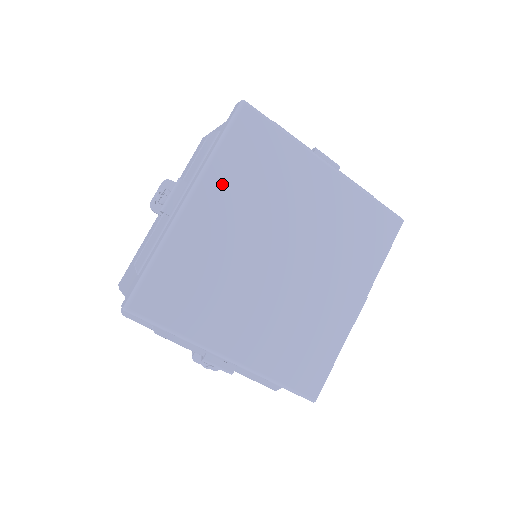
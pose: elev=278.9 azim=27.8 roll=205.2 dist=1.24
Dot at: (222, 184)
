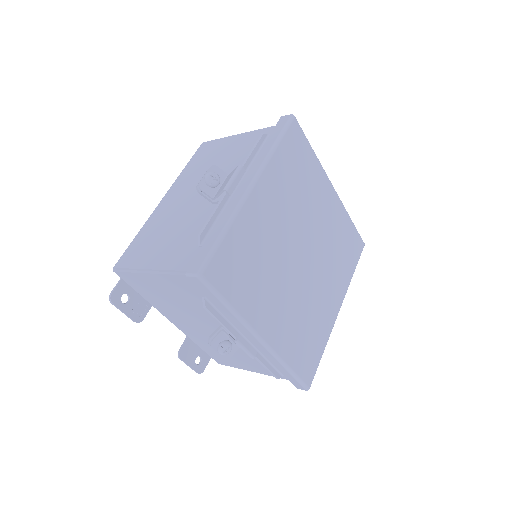
Dot at: (275, 179)
